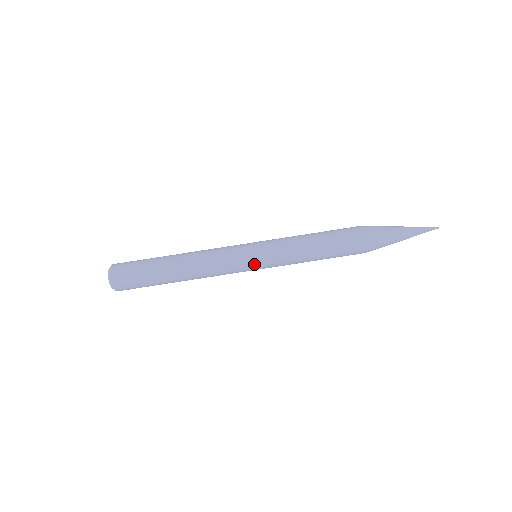
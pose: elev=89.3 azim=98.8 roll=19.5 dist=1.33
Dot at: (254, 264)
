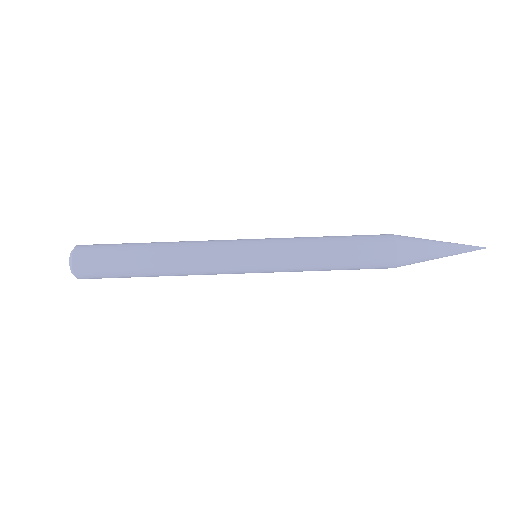
Dot at: (252, 253)
